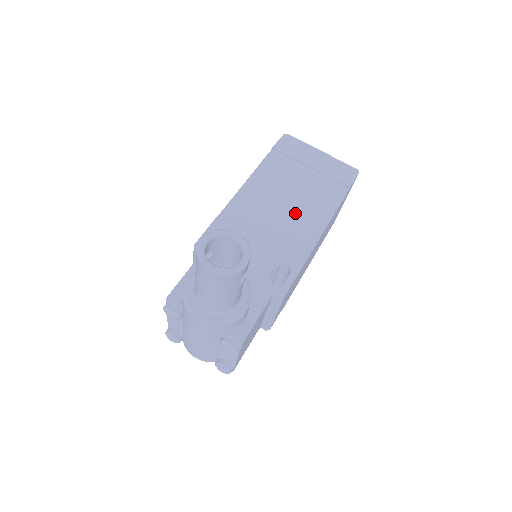
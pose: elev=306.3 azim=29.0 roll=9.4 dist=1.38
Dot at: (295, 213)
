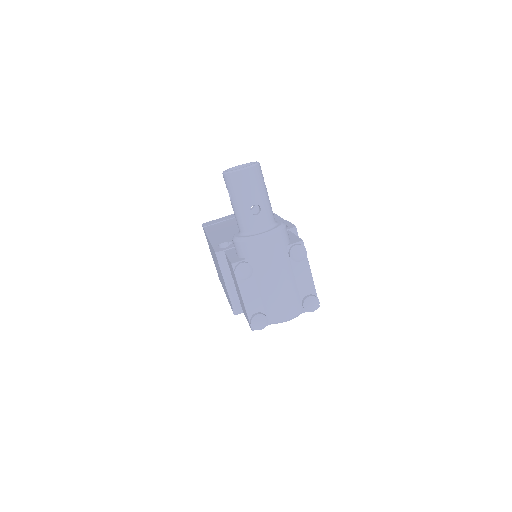
Dot at: occluded
